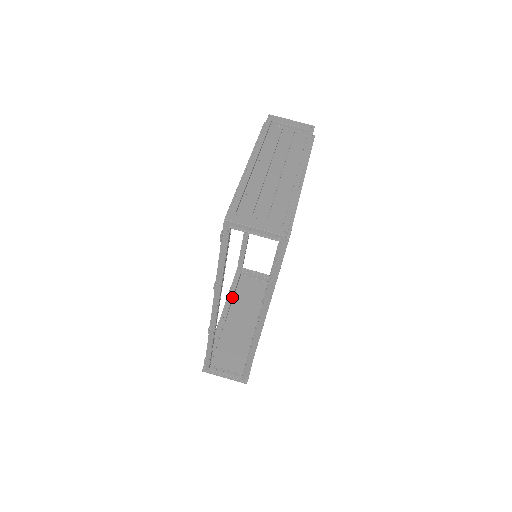
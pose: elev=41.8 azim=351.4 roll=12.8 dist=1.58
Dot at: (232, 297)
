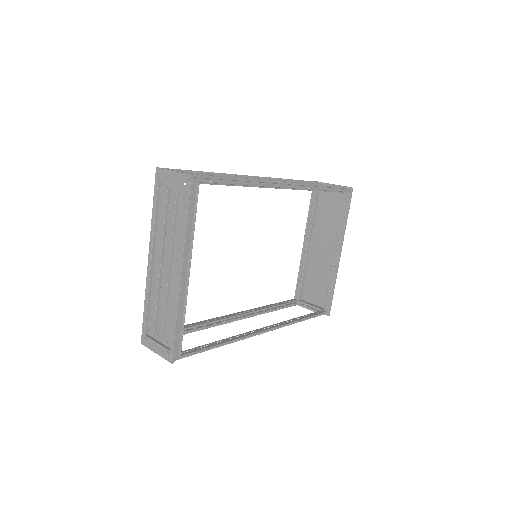
Dot at: (310, 224)
